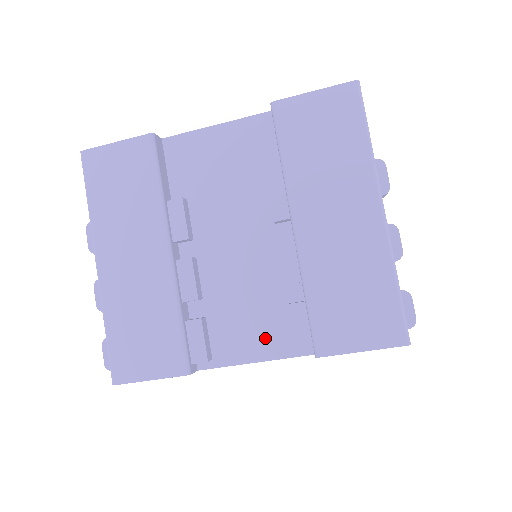
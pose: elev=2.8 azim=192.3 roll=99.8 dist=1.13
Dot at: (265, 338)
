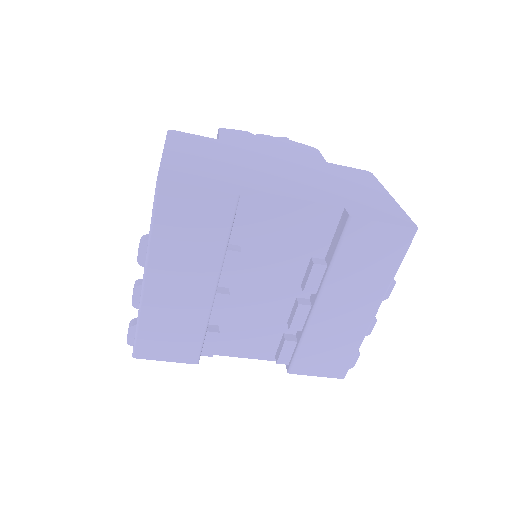
Dot at: (256, 347)
